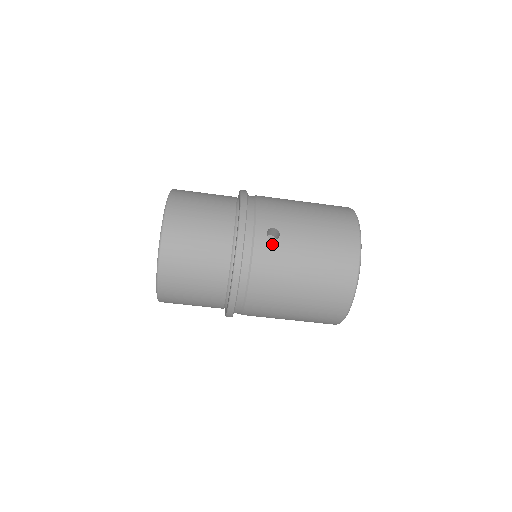
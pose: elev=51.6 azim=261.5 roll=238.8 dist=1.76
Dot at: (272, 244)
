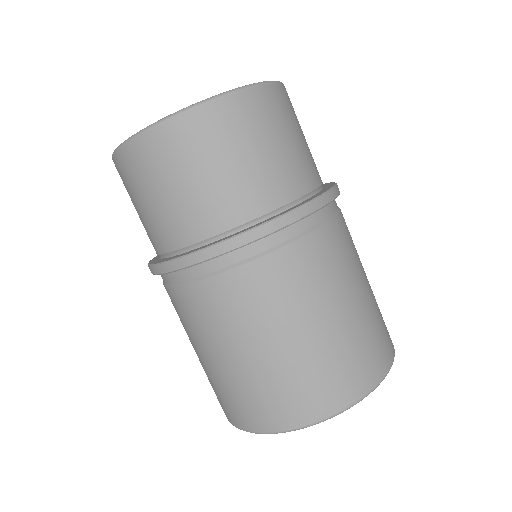
Dot at: occluded
